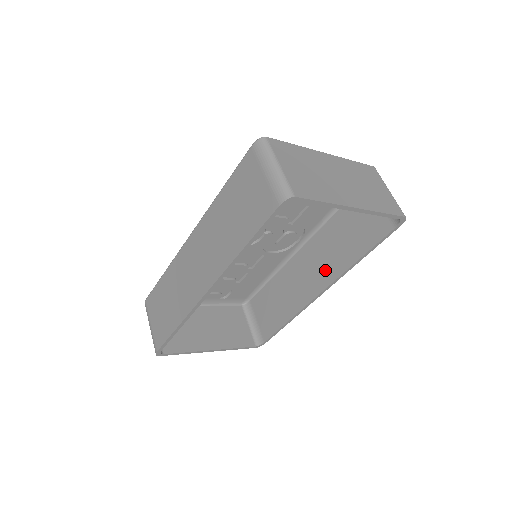
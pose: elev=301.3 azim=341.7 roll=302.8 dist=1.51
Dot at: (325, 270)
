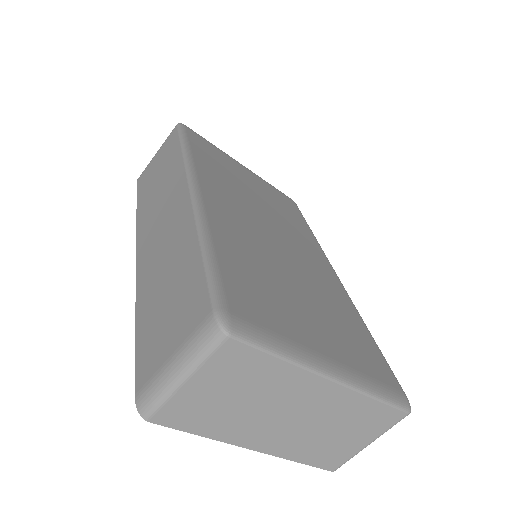
Dot at: occluded
